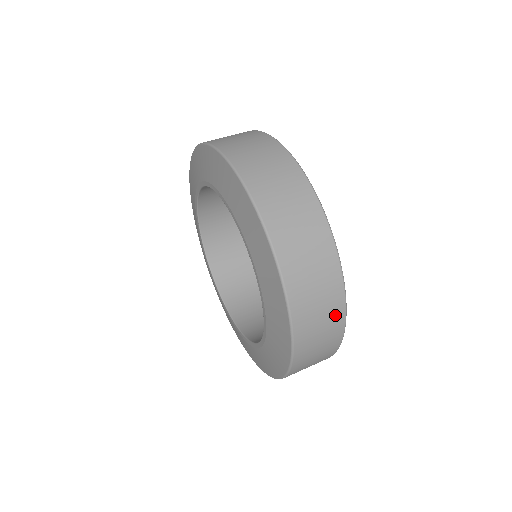
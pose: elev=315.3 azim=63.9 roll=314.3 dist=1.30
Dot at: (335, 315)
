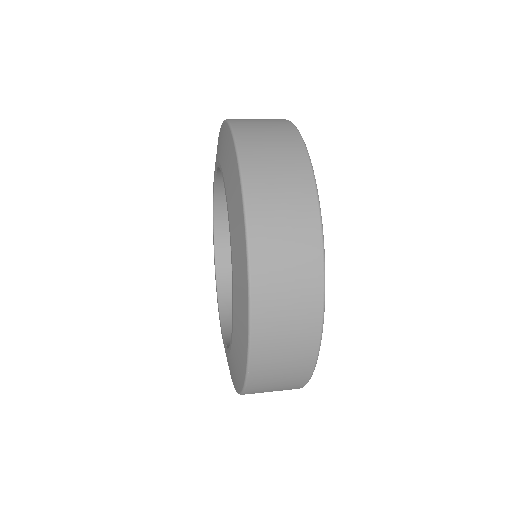
Dot at: (298, 175)
